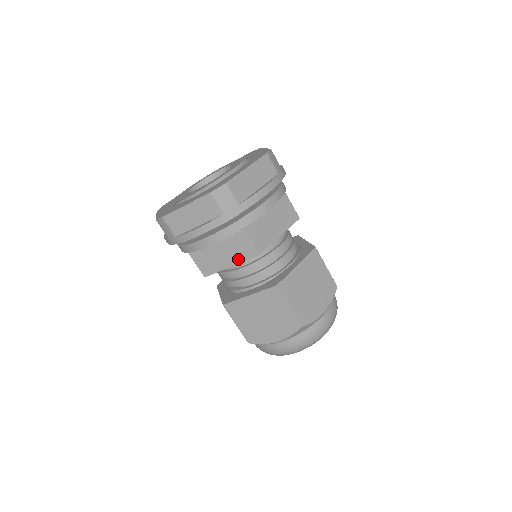
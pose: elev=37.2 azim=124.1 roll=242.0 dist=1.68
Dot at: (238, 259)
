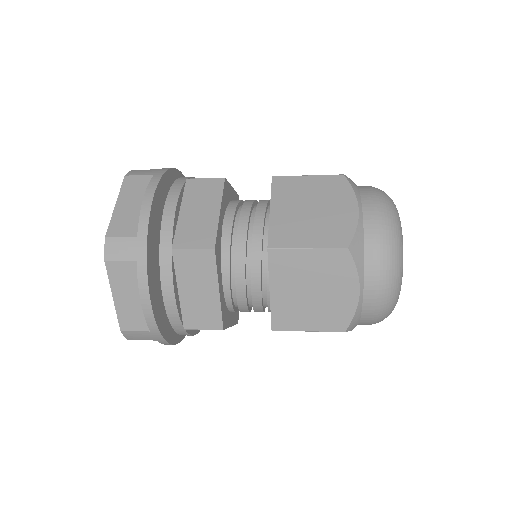
Dot at: (211, 277)
